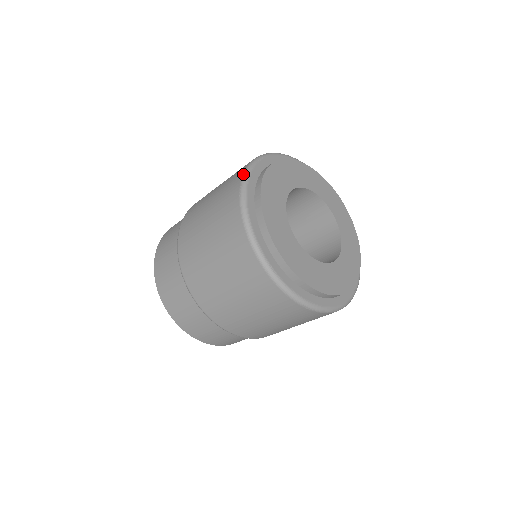
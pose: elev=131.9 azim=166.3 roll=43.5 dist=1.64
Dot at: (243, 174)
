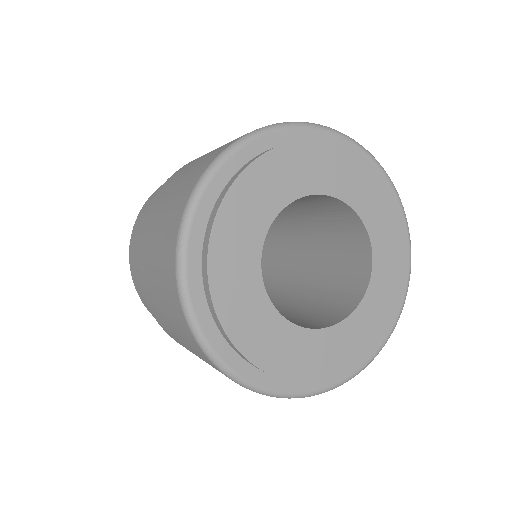
Dot at: (192, 191)
